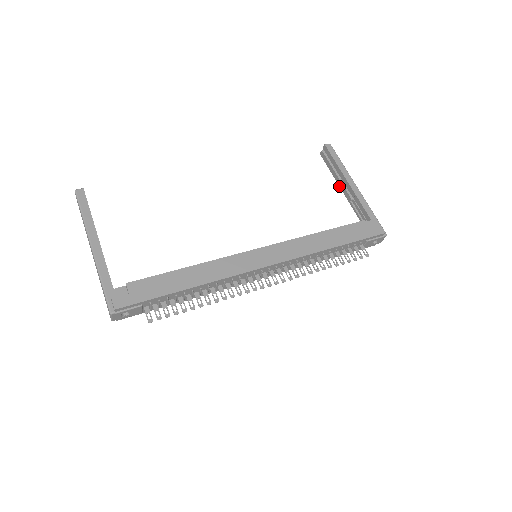
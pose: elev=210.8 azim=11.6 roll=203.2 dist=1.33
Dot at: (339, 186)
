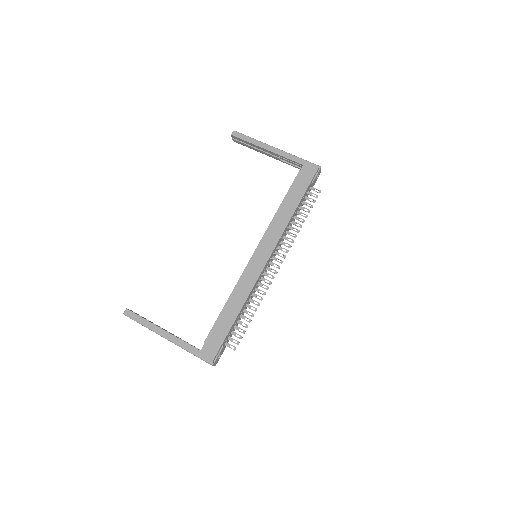
Dot at: occluded
